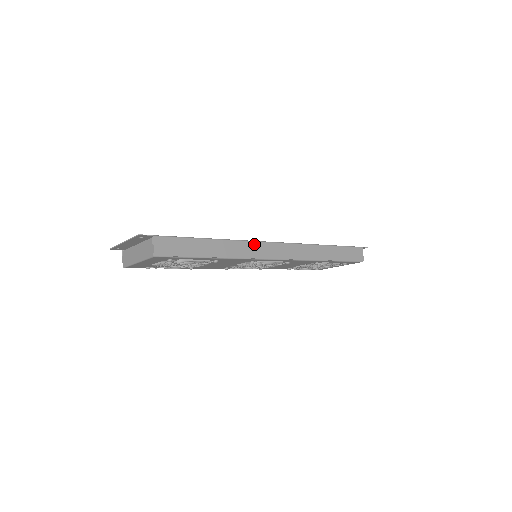
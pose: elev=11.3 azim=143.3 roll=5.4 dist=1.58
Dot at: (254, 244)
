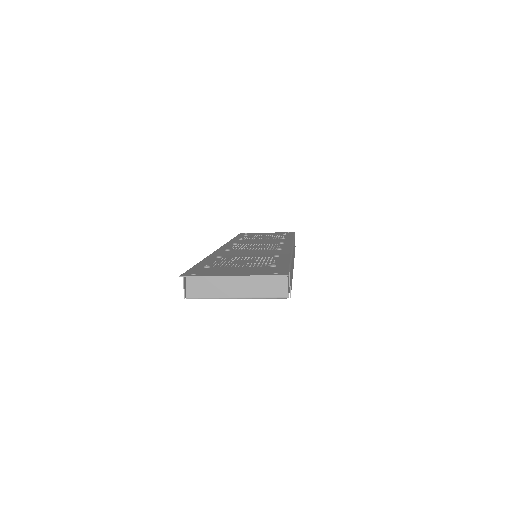
Dot at: occluded
